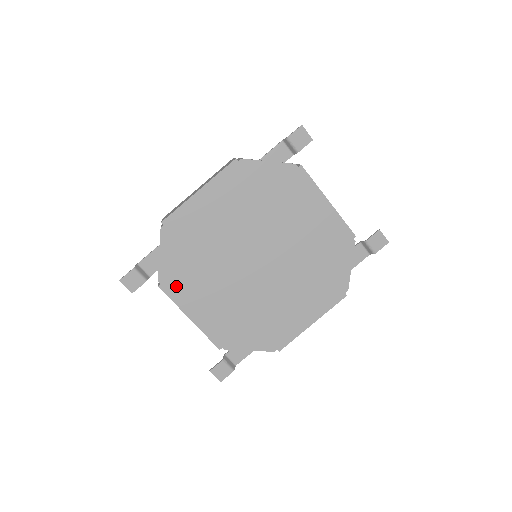
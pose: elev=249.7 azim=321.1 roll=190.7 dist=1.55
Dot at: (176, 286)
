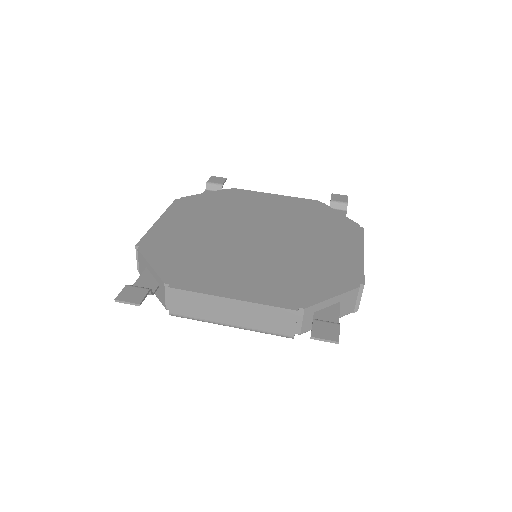
Dot at: (189, 280)
